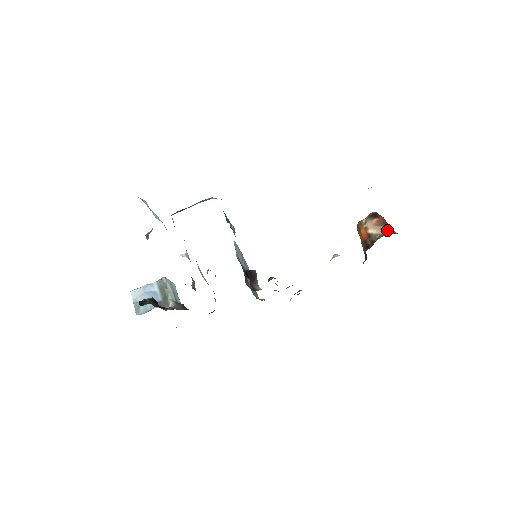
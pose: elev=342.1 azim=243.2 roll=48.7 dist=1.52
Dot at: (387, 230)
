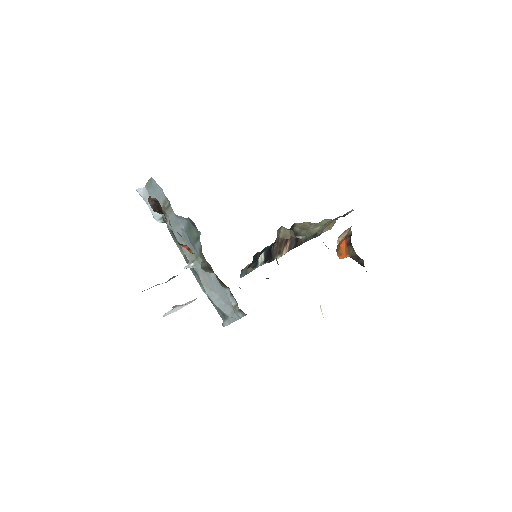
Dot at: occluded
